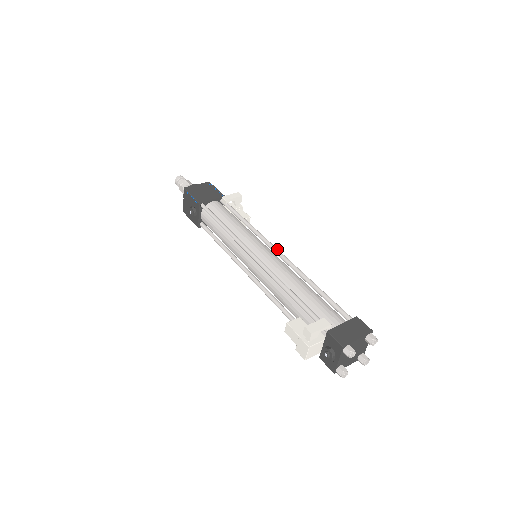
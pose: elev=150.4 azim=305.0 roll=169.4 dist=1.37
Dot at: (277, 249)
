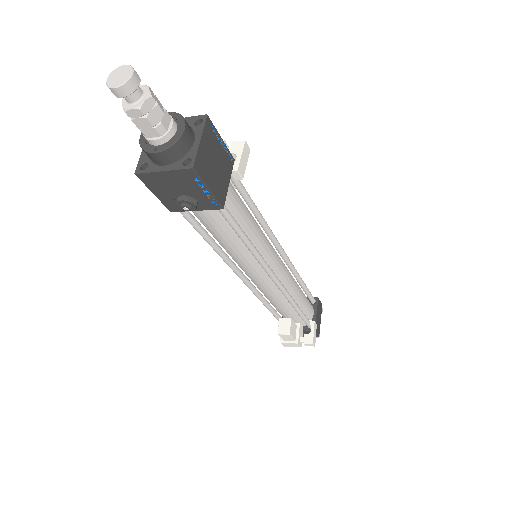
Dot at: (283, 250)
